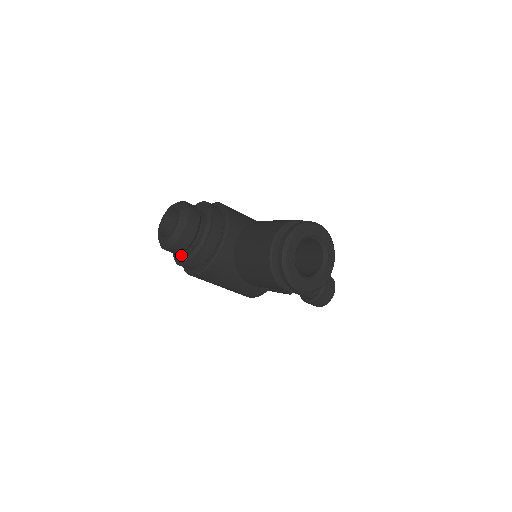
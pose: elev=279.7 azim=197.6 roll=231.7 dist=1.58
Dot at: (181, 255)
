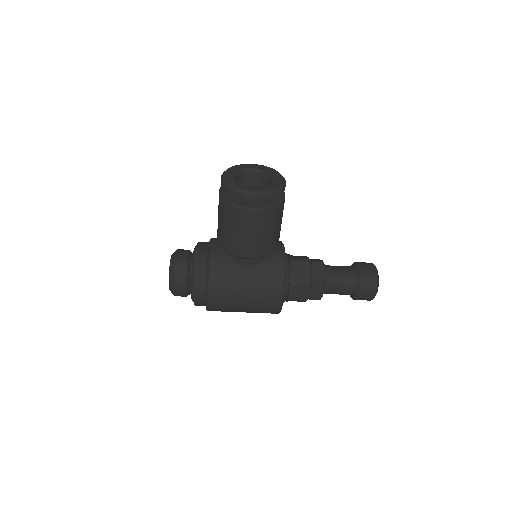
Dot at: (191, 288)
